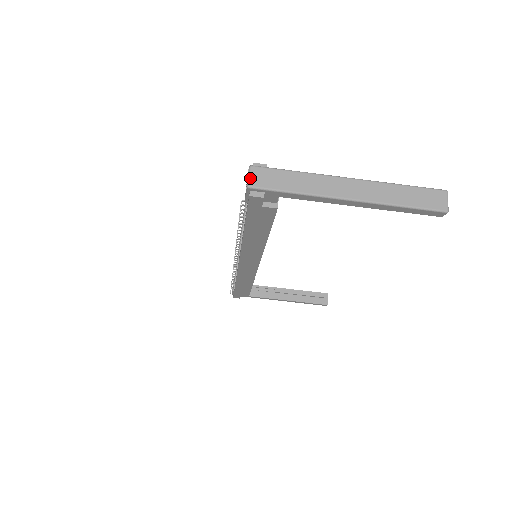
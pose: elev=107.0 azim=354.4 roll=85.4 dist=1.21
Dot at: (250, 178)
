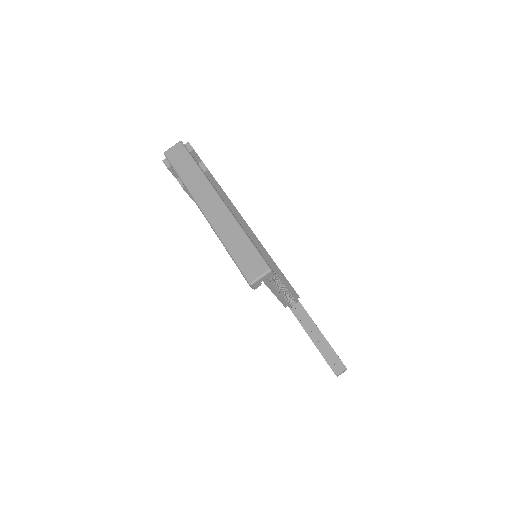
Dot at: (171, 148)
